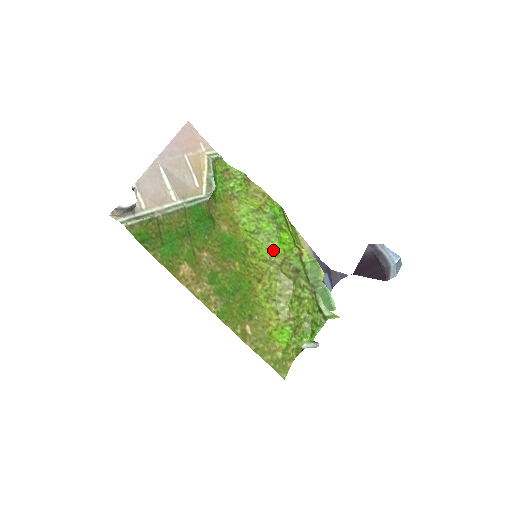
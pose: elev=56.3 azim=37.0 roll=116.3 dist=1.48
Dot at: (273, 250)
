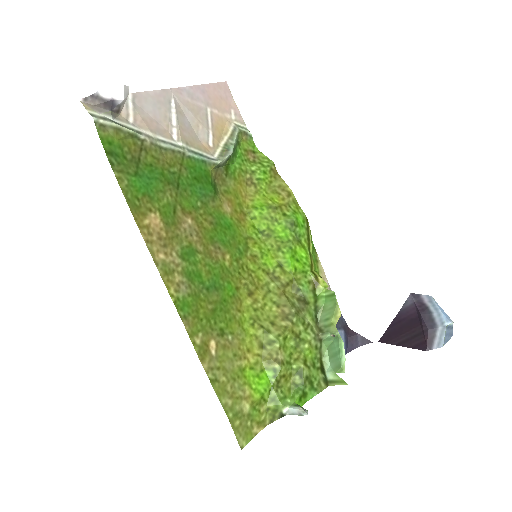
Dot at: (281, 263)
